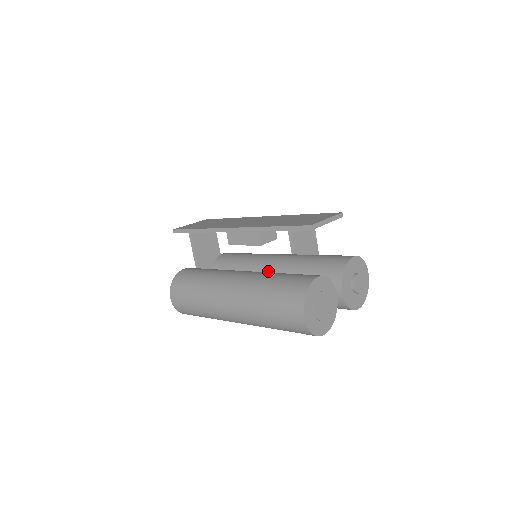
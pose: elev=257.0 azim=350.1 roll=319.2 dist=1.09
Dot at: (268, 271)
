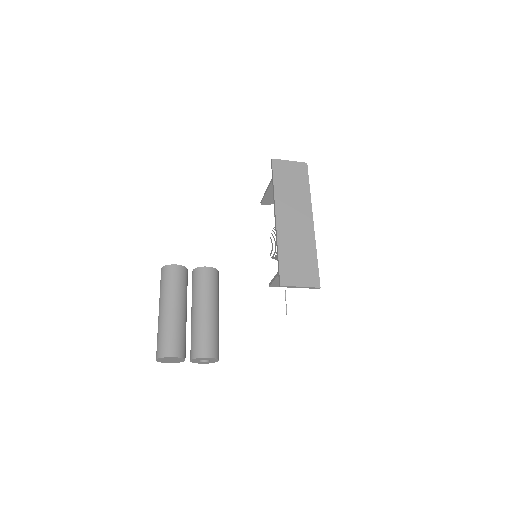
Dot at: (195, 311)
